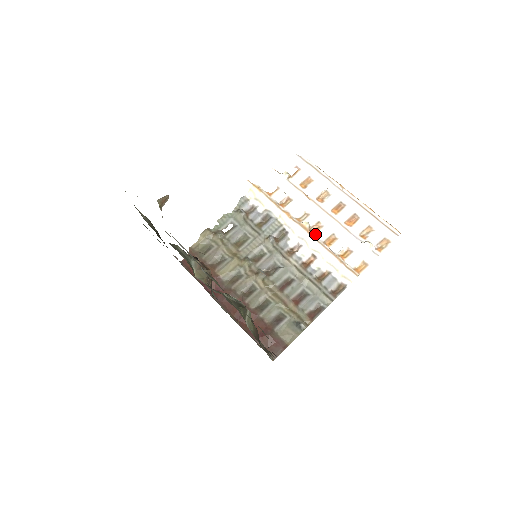
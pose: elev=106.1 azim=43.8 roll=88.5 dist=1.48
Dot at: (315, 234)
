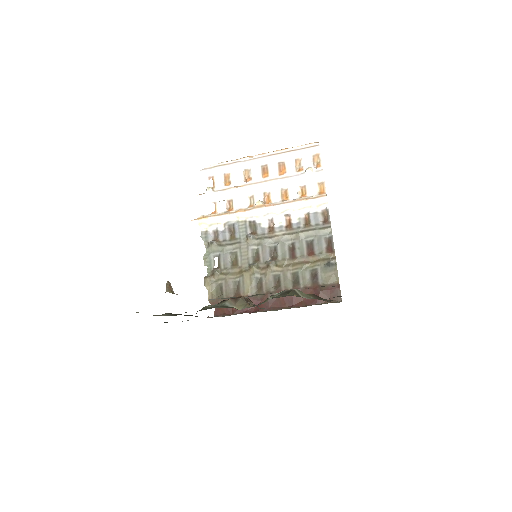
Dot at: (271, 202)
